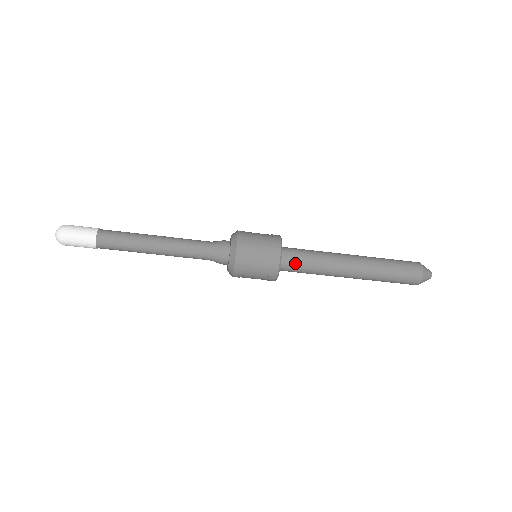
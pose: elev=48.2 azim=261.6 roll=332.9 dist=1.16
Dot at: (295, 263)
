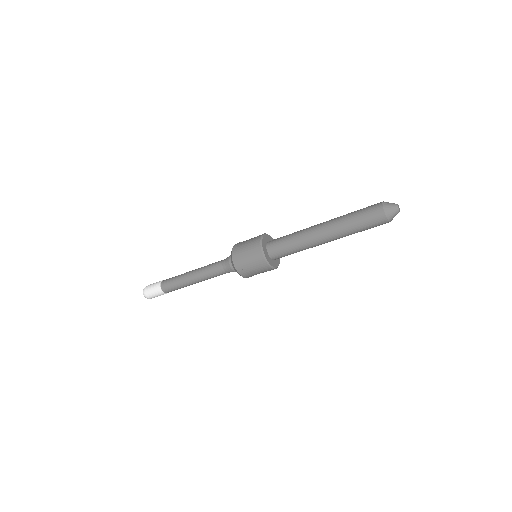
Dot at: (281, 254)
